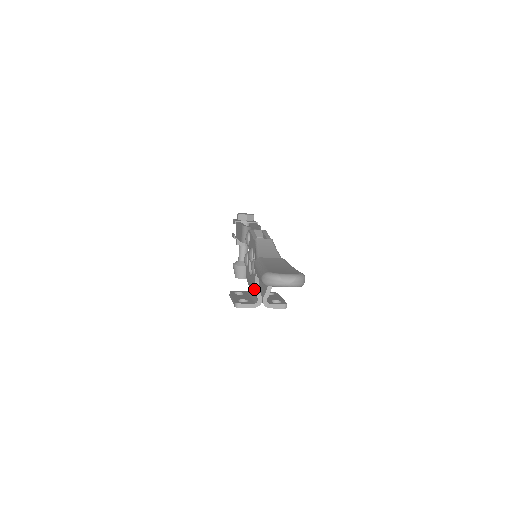
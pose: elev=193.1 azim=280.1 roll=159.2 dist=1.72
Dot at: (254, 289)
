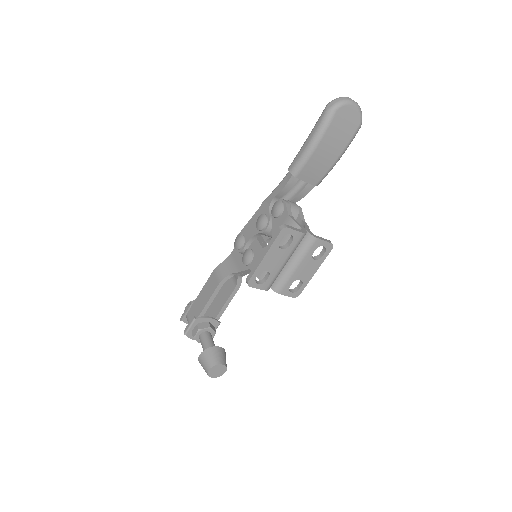
Dot at: (290, 224)
